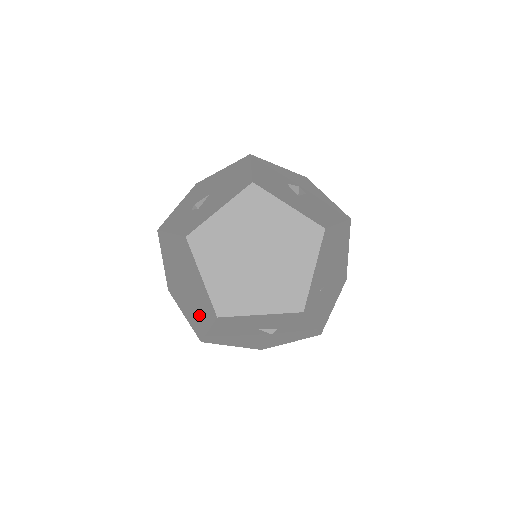
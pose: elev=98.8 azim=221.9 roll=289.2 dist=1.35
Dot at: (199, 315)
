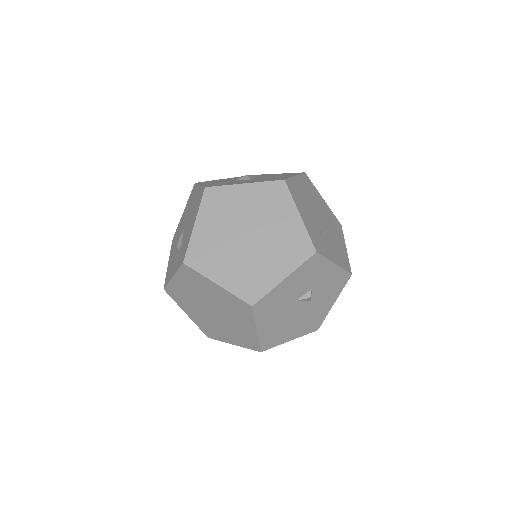
Dot at: (241, 326)
